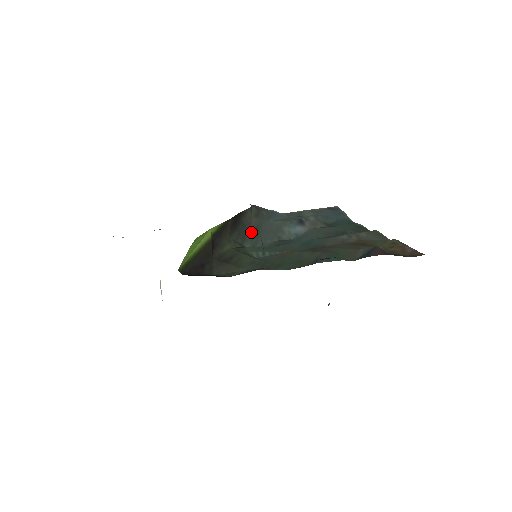
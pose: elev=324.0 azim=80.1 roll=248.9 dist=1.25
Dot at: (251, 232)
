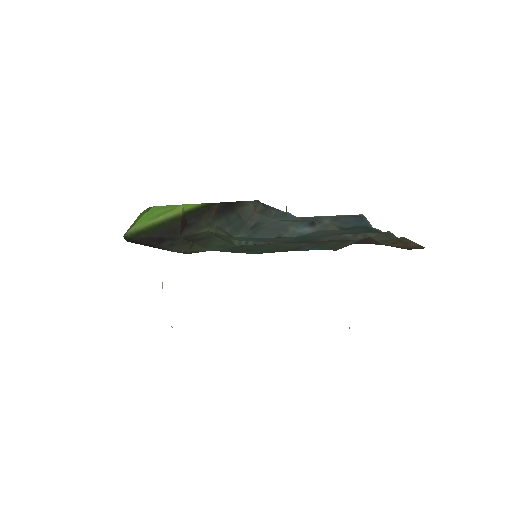
Dot at: (249, 226)
